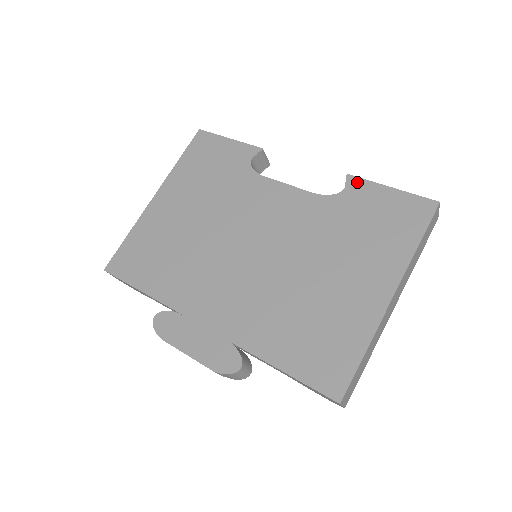
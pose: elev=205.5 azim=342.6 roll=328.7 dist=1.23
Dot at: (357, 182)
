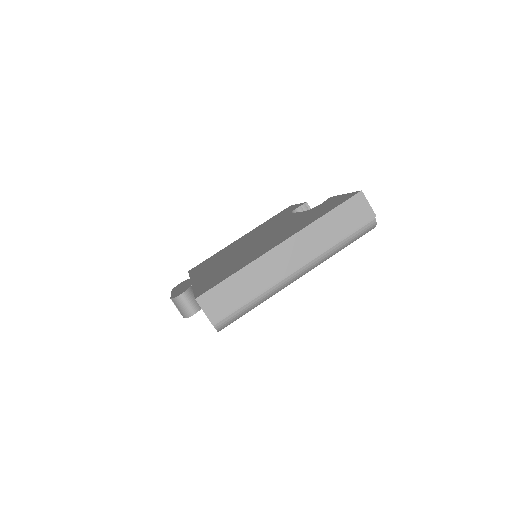
Dot at: (331, 198)
